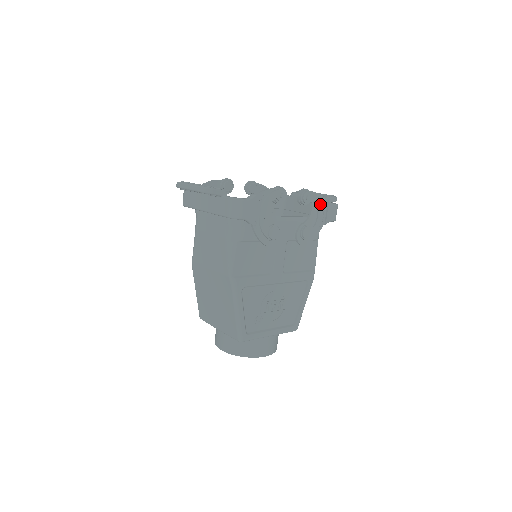
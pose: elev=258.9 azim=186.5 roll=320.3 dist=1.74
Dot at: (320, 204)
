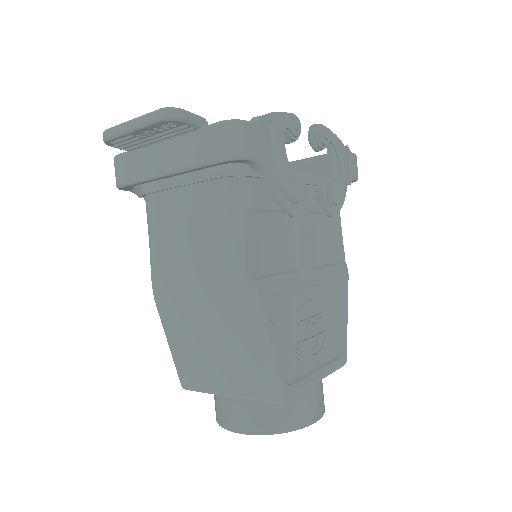
Dot at: (339, 150)
